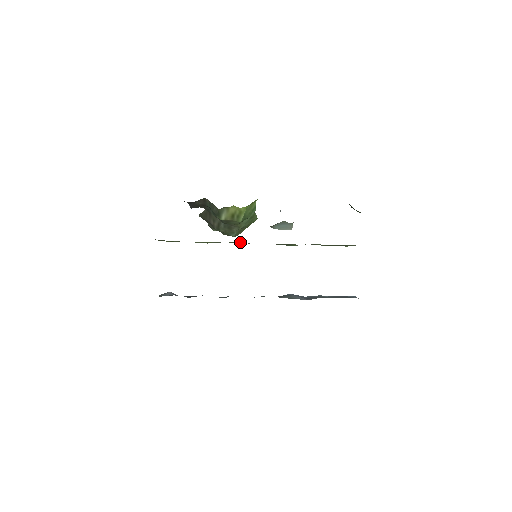
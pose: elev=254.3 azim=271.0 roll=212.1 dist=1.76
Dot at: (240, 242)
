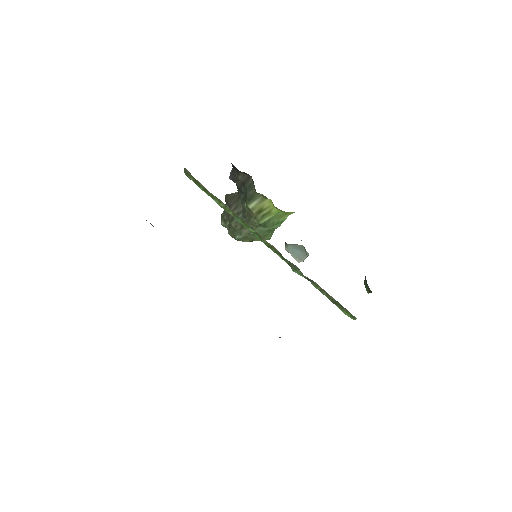
Dot at: (254, 231)
